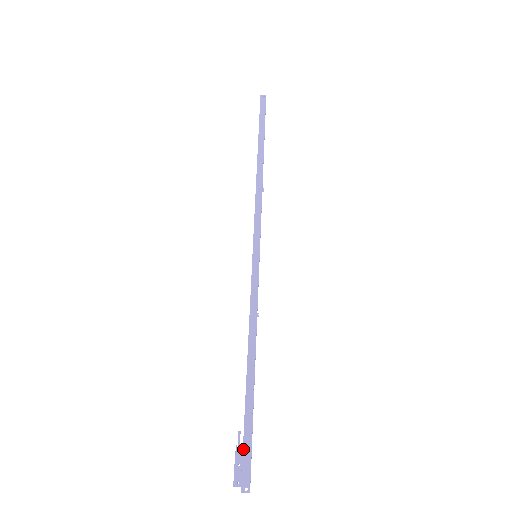
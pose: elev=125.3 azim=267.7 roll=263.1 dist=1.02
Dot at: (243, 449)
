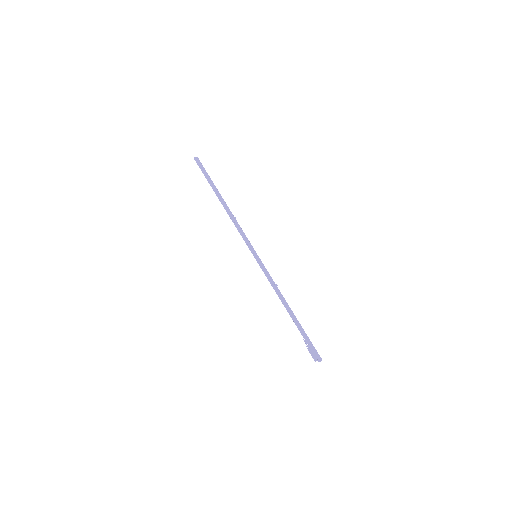
Dot at: (310, 345)
